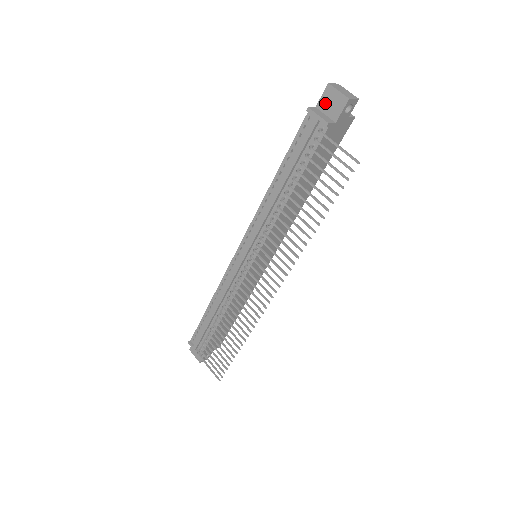
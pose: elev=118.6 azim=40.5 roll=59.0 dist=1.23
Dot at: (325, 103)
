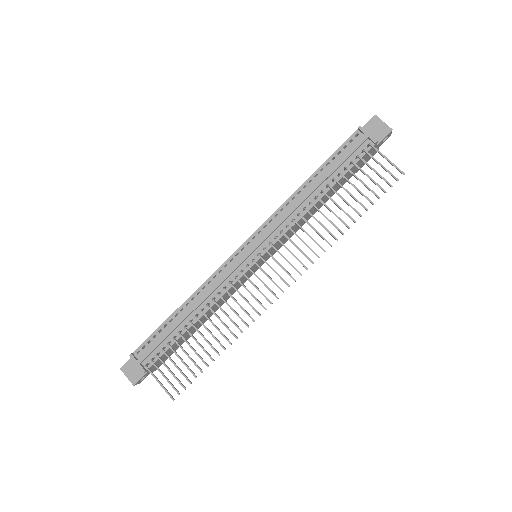
Dot at: (370, 128)
